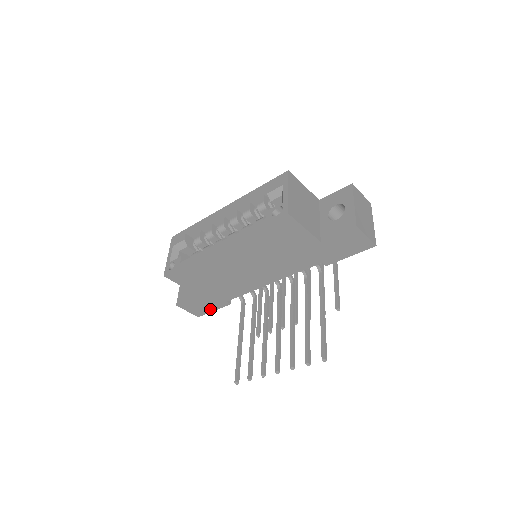
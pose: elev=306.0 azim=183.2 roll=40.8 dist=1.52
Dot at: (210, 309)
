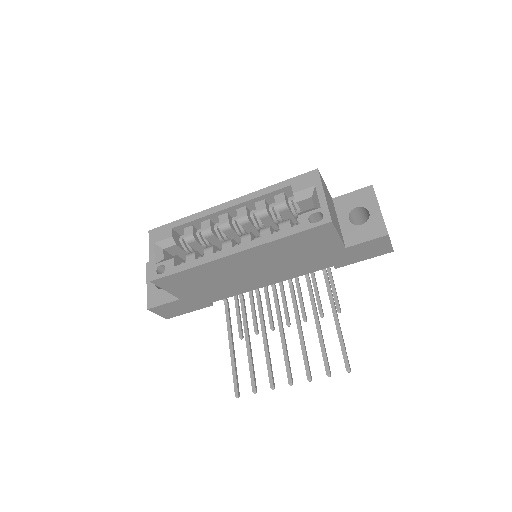
Dot at: (186, 311)
